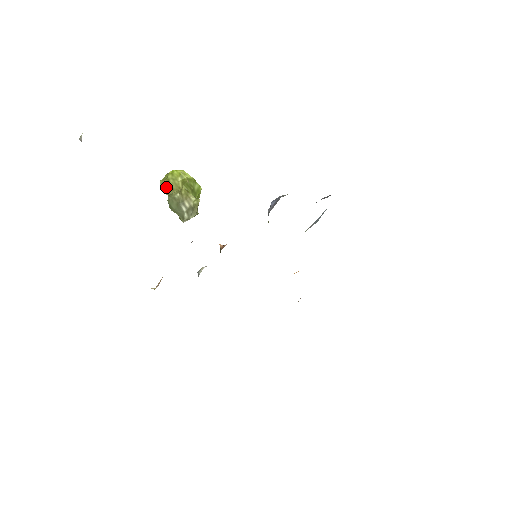
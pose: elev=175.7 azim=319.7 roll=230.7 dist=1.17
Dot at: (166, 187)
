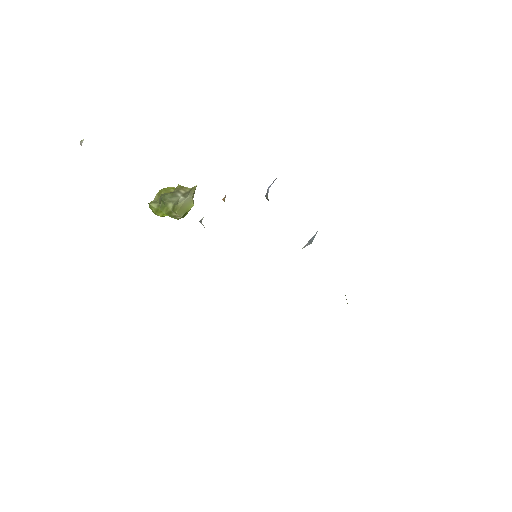
Dot at: (157, 200)
